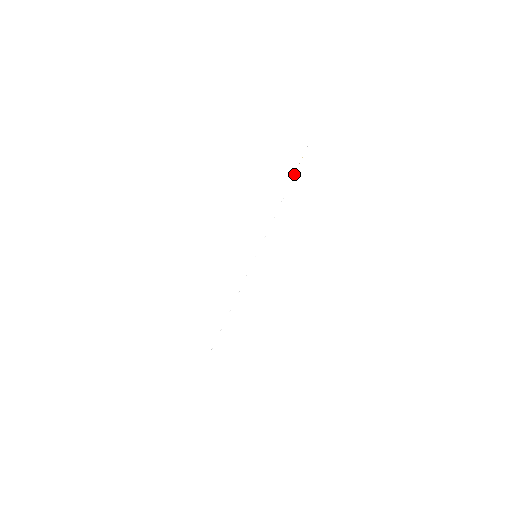
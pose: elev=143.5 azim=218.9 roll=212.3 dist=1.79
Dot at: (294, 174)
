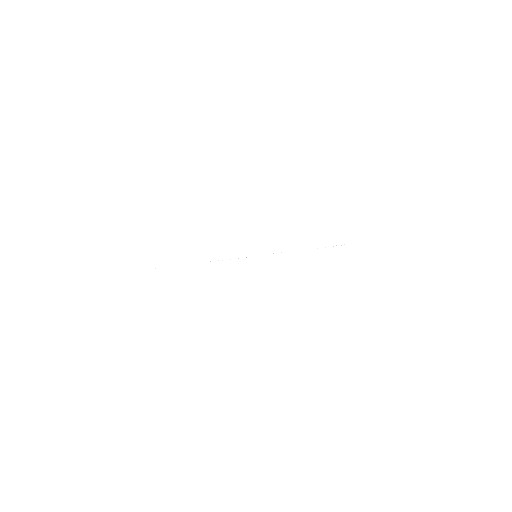
Dot at: occluded
